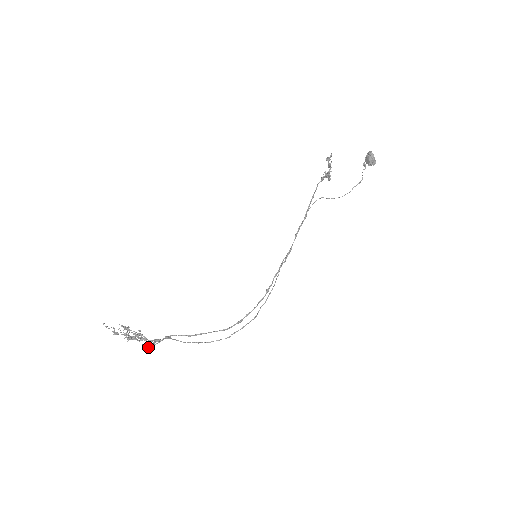
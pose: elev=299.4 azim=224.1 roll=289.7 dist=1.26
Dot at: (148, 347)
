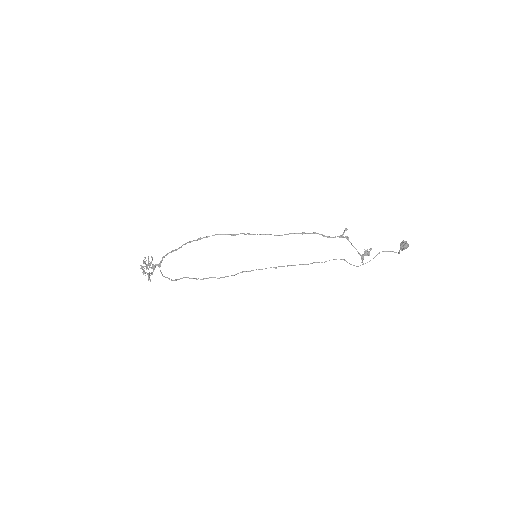
Dot at: (145, 263)
